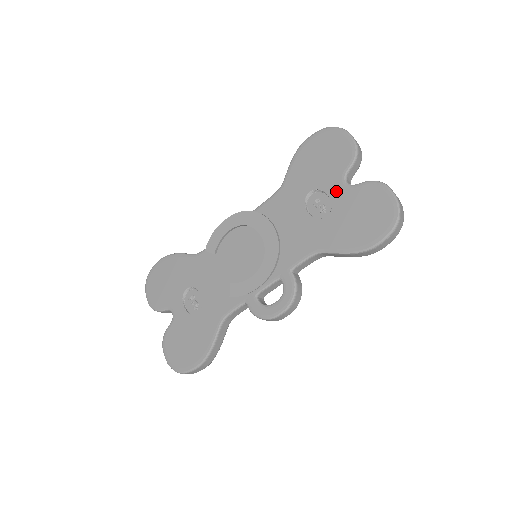
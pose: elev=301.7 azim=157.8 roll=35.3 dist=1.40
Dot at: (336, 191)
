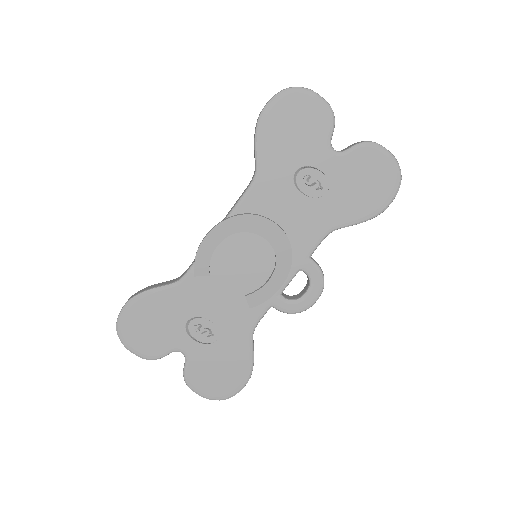
Dot at: (327, 163)
